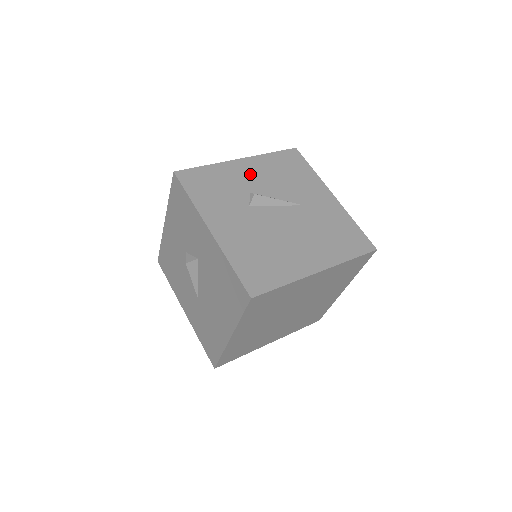
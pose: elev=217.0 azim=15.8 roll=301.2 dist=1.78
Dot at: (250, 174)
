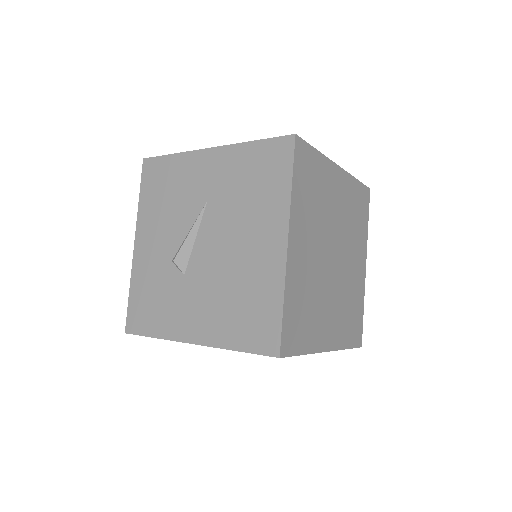
Dot at: (153, 245)
